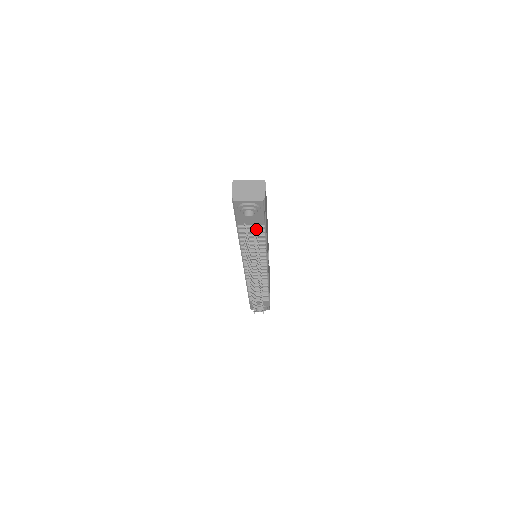
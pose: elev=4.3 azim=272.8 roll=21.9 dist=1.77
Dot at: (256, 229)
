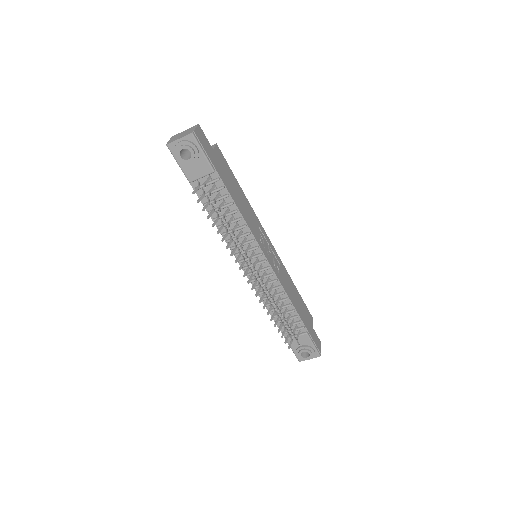
Dot at: (212, 186)
